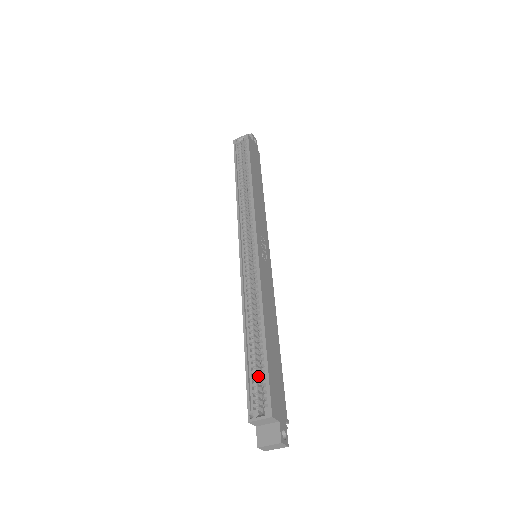
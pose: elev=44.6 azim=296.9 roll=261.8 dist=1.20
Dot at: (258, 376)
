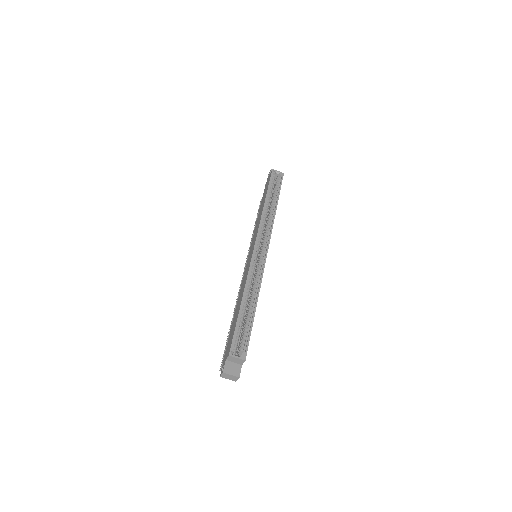
Dot at: occluded
